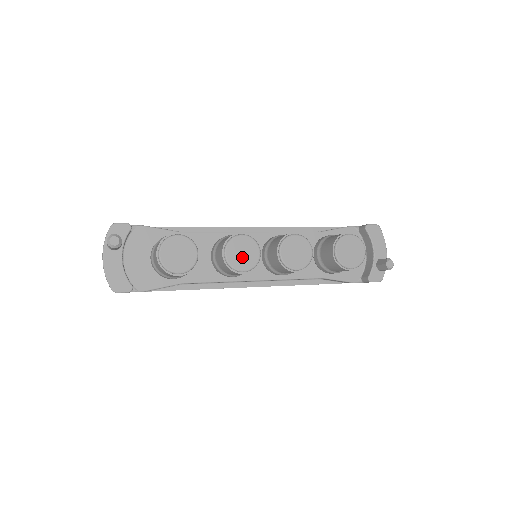
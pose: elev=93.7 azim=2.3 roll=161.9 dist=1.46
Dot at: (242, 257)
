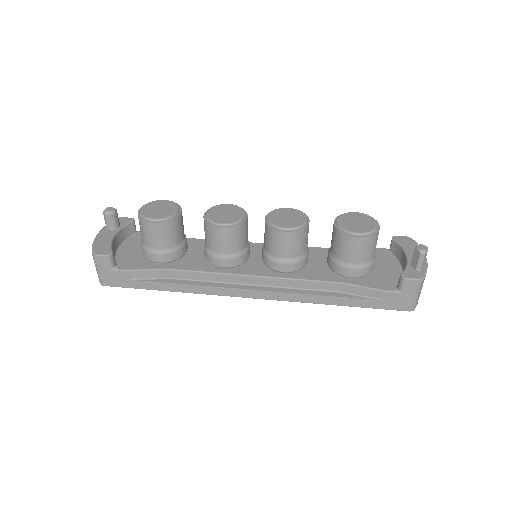
Dot at: (224, 216)
